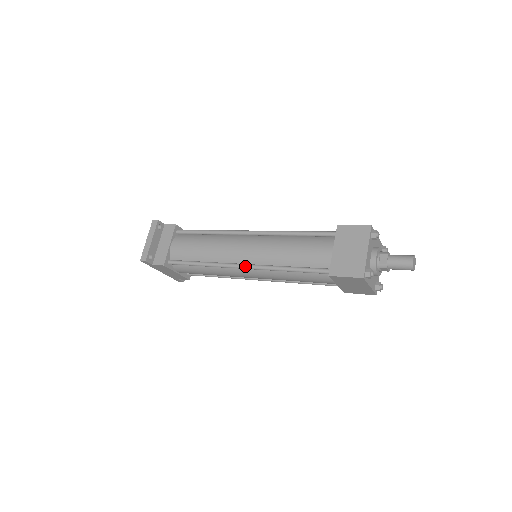
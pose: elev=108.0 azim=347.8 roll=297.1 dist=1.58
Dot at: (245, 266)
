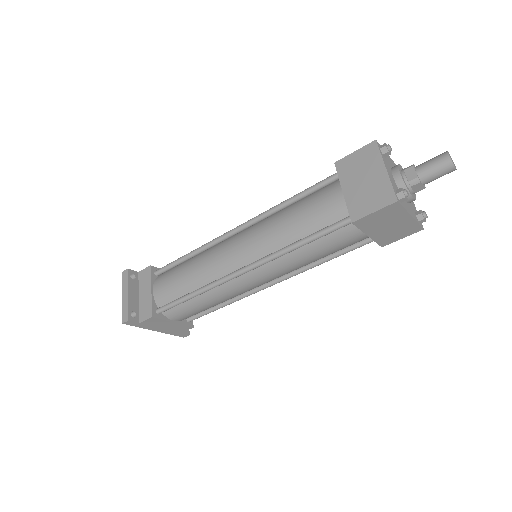
Dot at: (246, 268)
